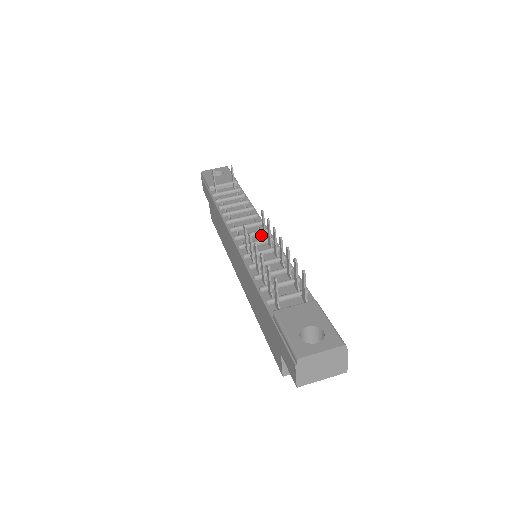
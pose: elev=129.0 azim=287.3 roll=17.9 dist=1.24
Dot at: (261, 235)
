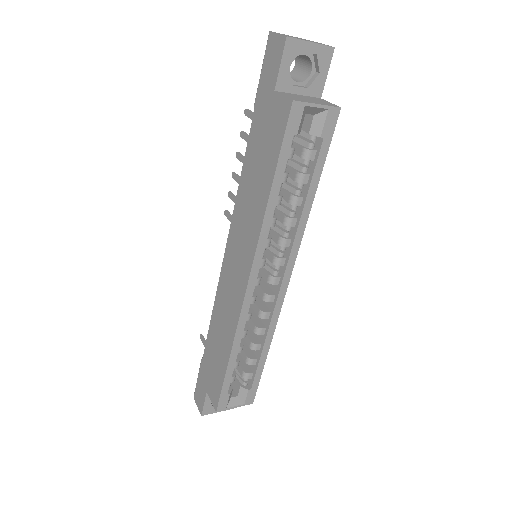
Dot at: occluded
